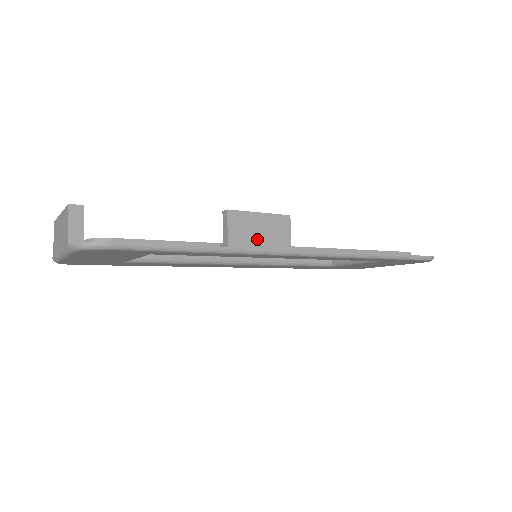
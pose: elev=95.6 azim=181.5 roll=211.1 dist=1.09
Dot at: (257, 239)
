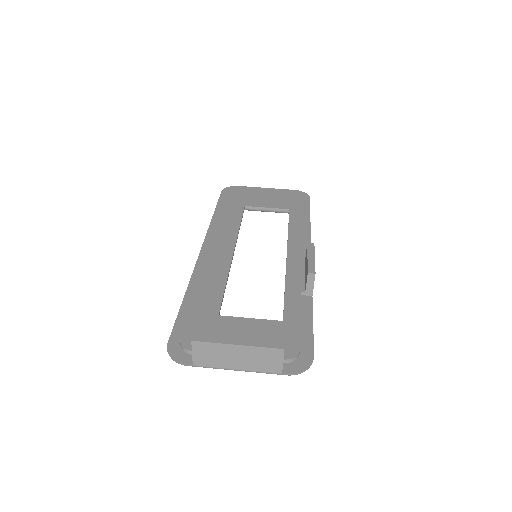
Dot at: occluded
